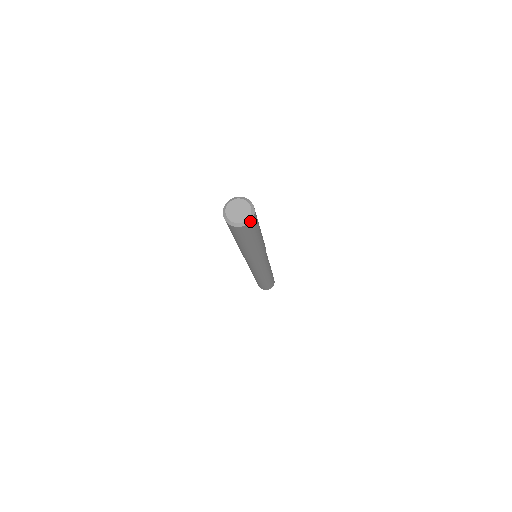
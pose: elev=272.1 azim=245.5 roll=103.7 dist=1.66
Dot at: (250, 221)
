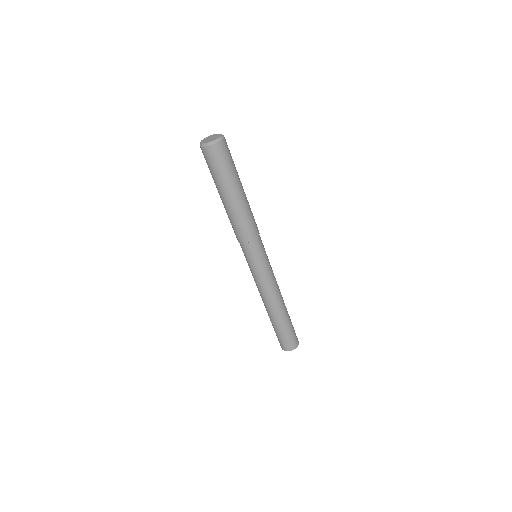
Dot at: (221, 140)
